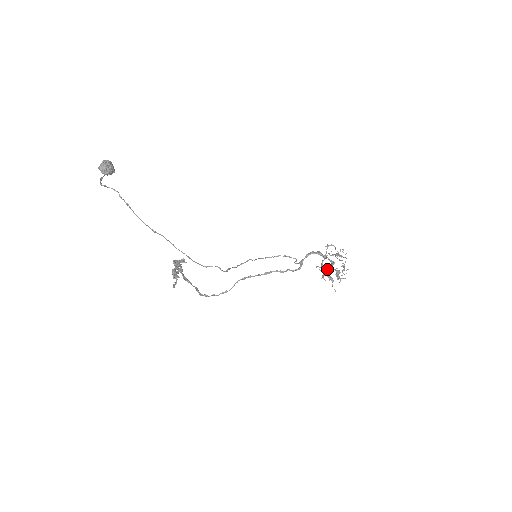
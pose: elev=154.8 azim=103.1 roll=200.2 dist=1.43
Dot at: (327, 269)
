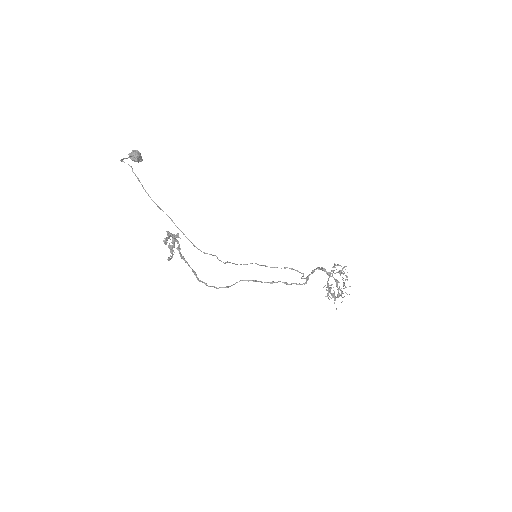
Dot at: (331, 287)
